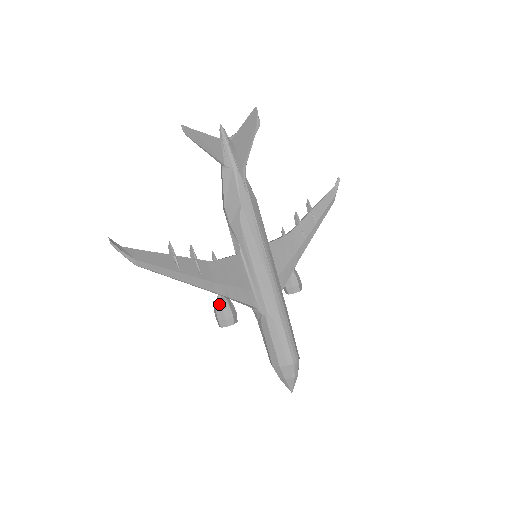
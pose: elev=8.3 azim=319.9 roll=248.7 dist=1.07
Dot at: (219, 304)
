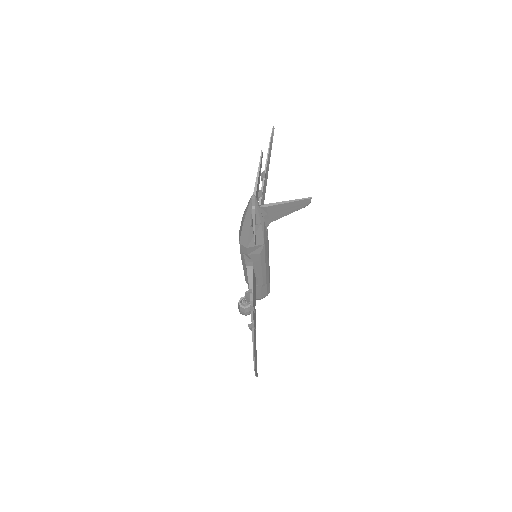
Dot at: occluded
